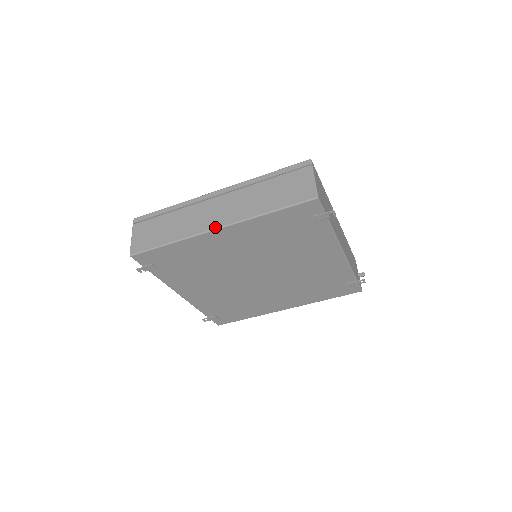
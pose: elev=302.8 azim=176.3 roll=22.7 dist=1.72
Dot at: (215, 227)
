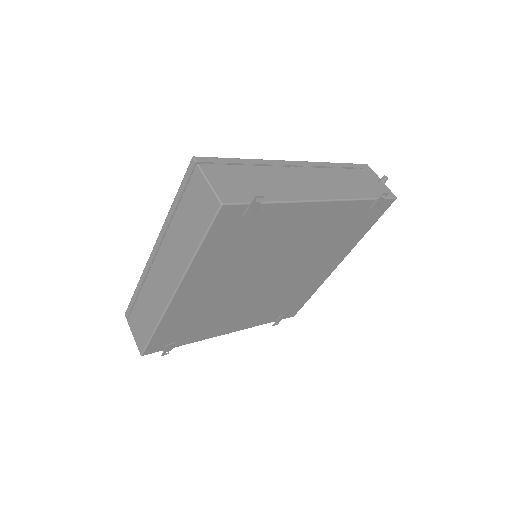
Dot at: (172, 293)
